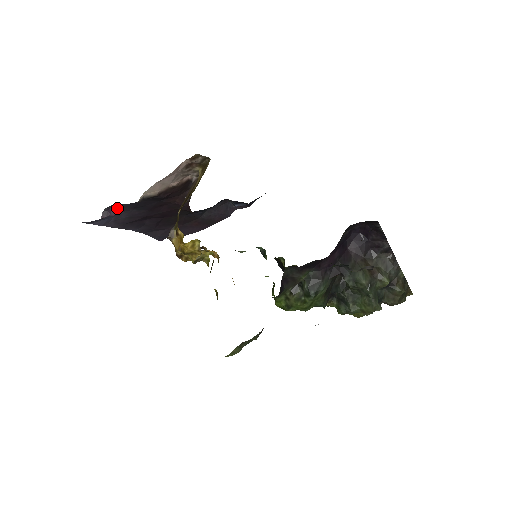
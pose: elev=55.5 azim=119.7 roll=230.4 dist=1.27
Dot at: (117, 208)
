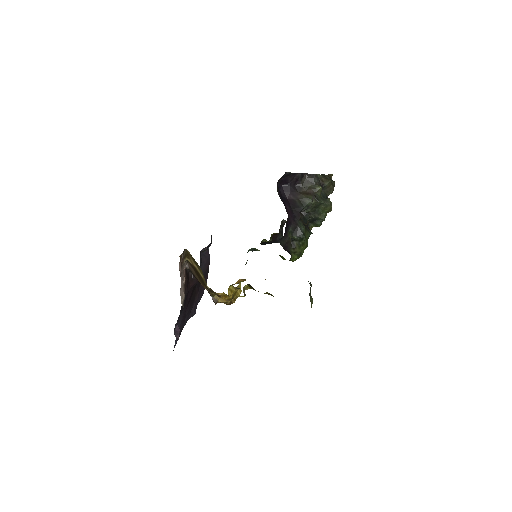
Dot at: (177, 326)
